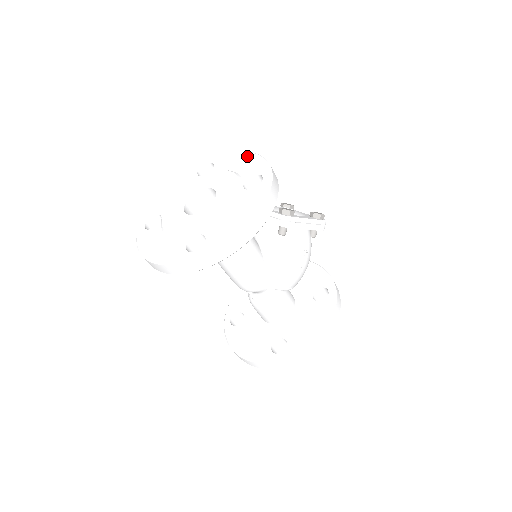
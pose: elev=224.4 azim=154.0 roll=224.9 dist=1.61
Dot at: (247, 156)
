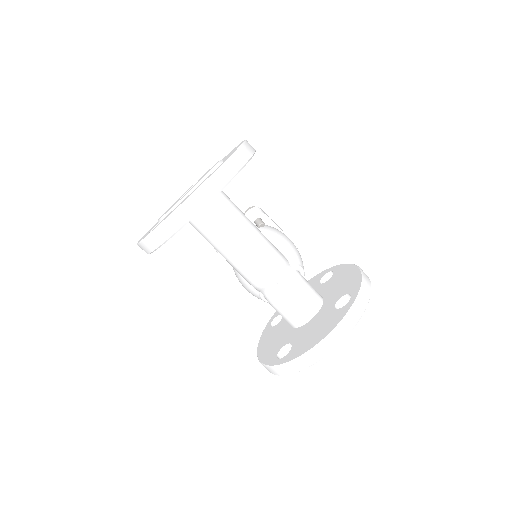
Dot at: occluded
